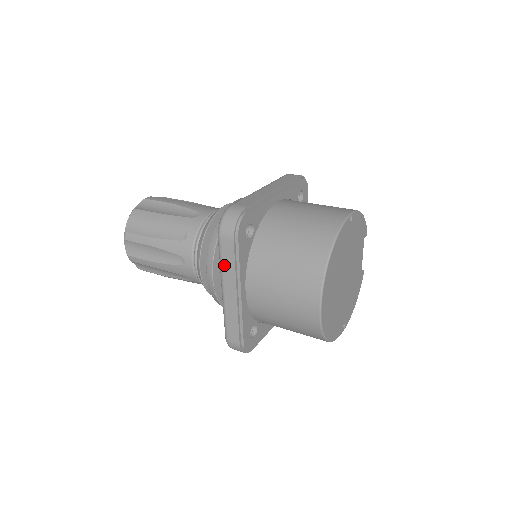
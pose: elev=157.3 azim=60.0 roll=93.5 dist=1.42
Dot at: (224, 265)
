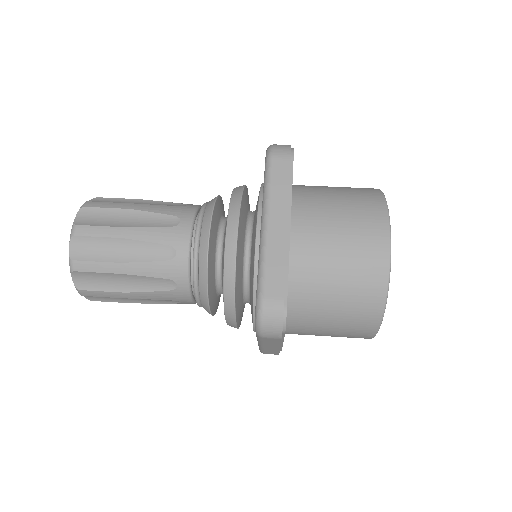
Dot at: (266, 343)
